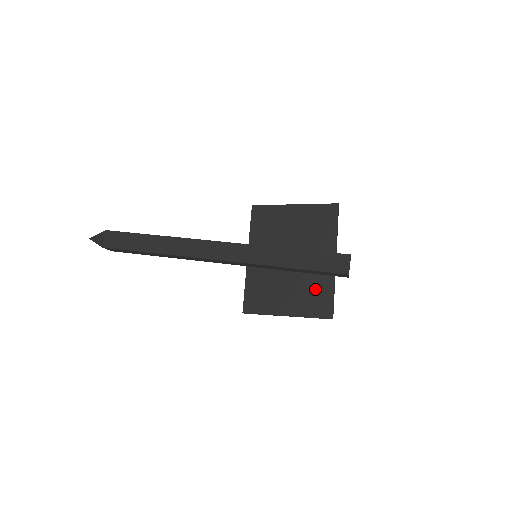
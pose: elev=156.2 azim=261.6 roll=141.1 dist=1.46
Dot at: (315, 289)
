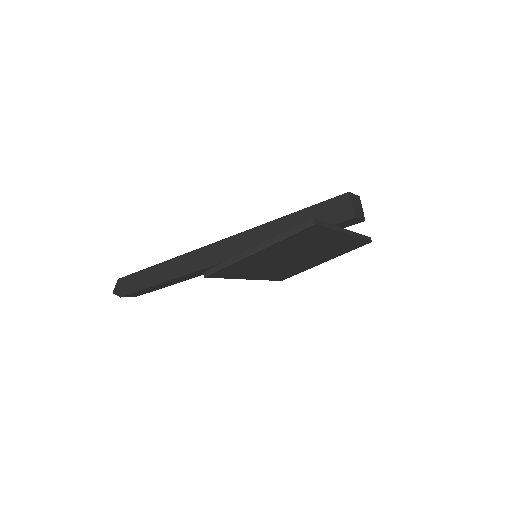
Dot at: occluded
